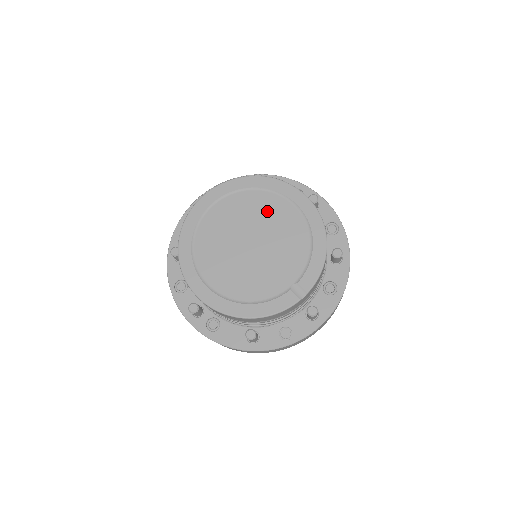
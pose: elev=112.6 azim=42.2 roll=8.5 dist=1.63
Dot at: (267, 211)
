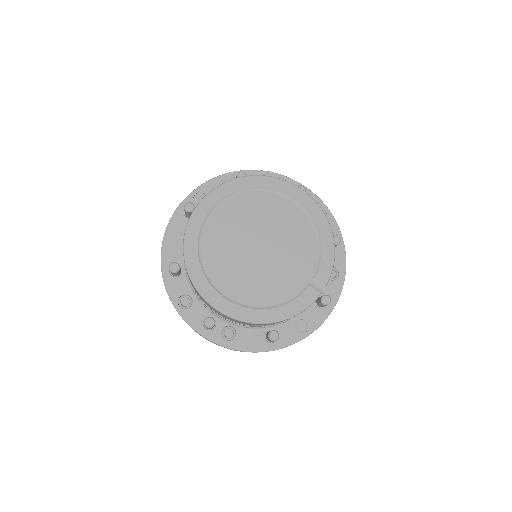
Dot at: (268, 211)
